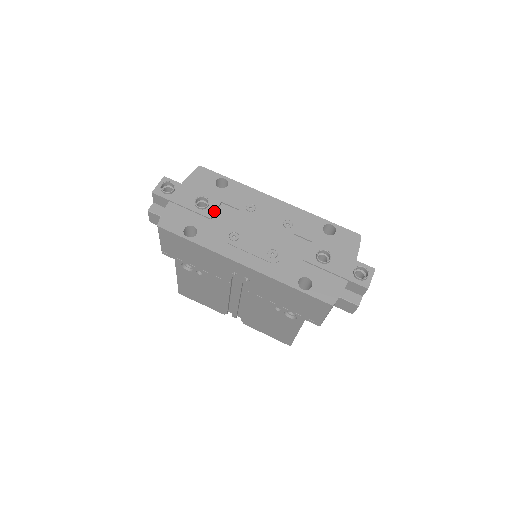
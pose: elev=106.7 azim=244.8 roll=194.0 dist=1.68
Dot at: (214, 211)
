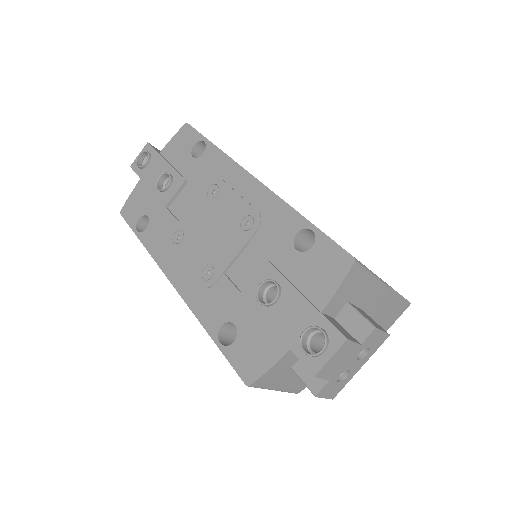
Dot at: (172, 195)
